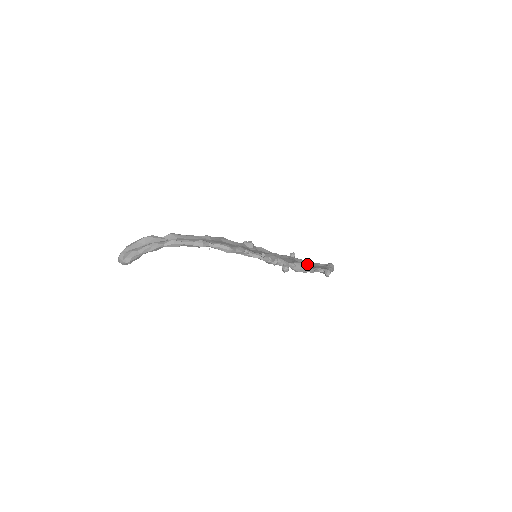
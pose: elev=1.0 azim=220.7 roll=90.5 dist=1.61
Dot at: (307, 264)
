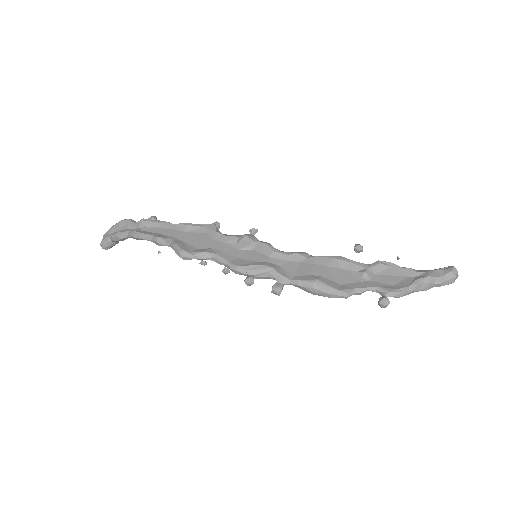
Dot at: (360, 275)
